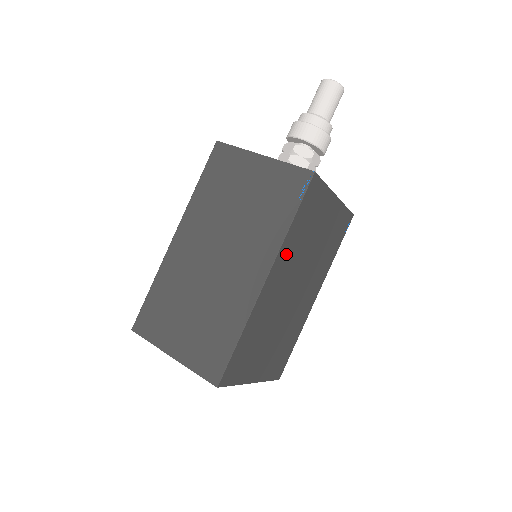
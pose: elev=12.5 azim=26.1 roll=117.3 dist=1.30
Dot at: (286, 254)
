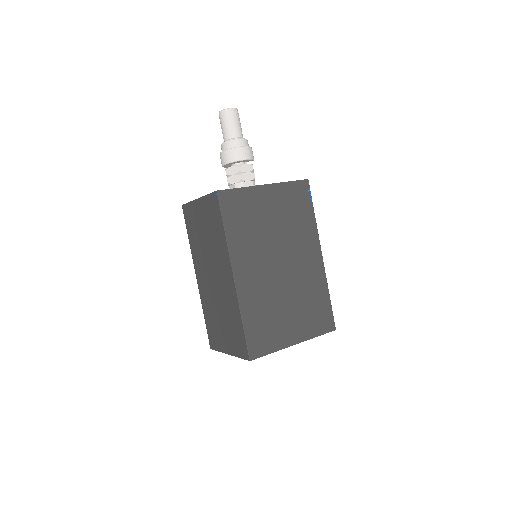
Dot at: (241, 251)
